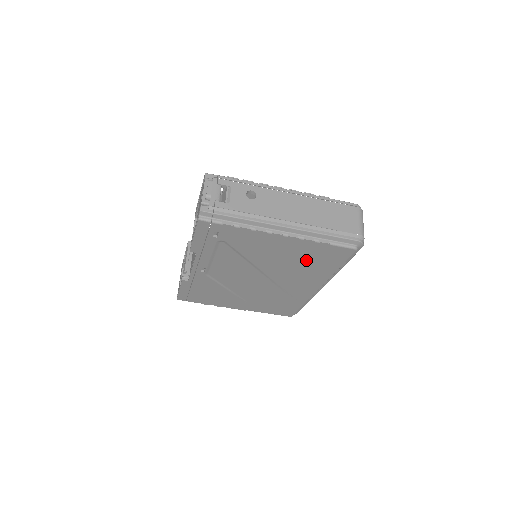
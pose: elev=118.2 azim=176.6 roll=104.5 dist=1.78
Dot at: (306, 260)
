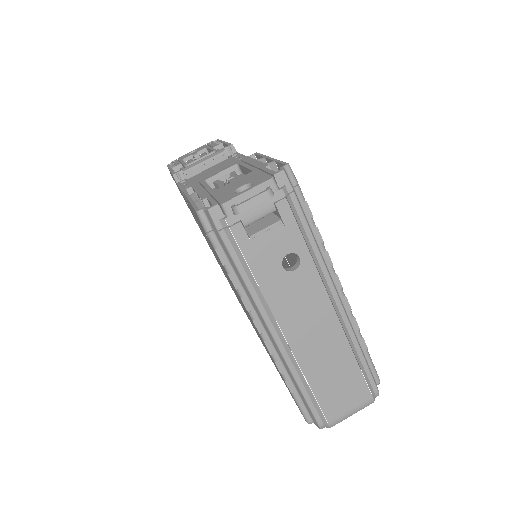
Dot at: occluded
